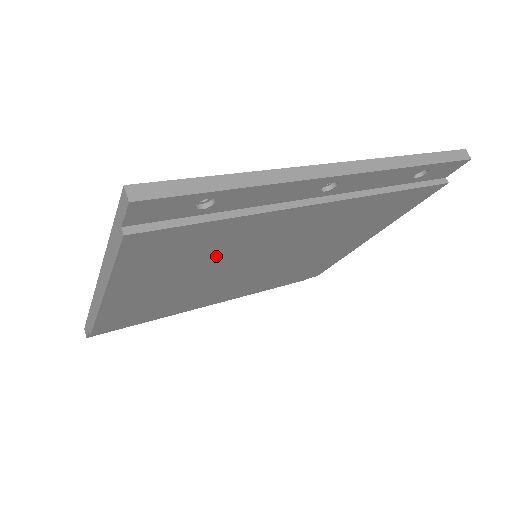
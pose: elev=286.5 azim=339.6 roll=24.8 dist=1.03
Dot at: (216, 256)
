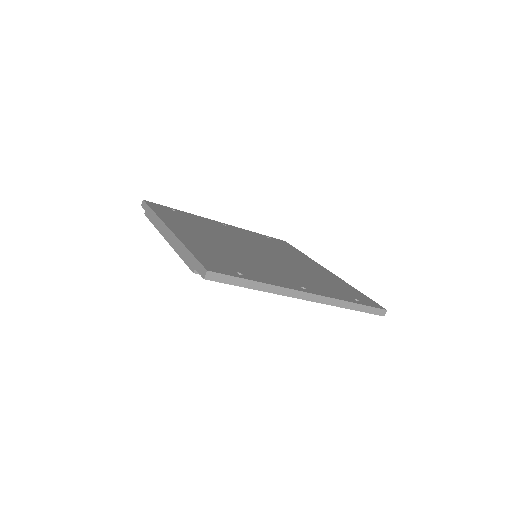
Dot at: occluded
